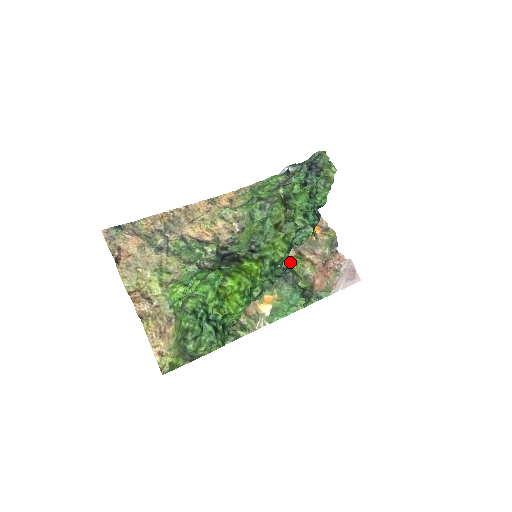
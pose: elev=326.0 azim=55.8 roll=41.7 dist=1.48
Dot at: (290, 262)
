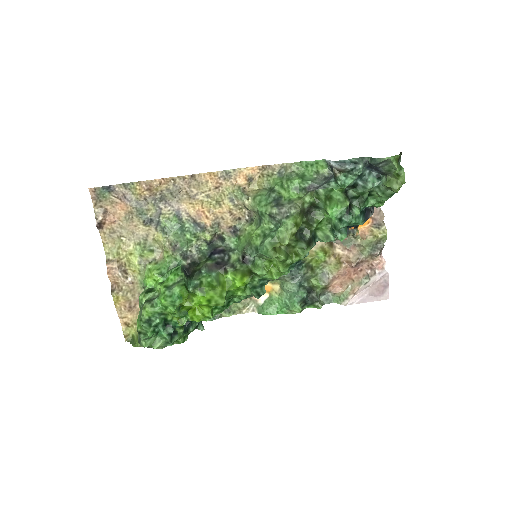
Dot at: (310, 255)
